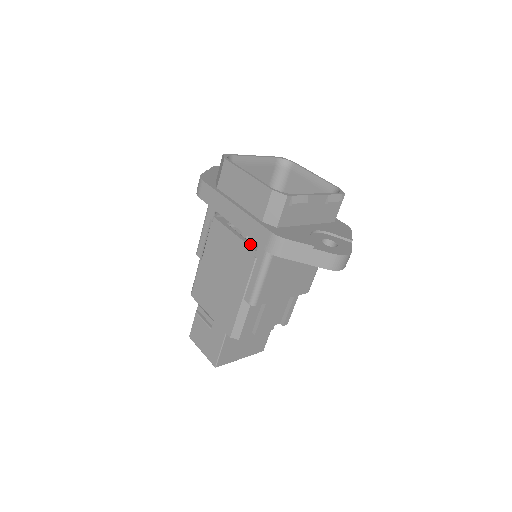
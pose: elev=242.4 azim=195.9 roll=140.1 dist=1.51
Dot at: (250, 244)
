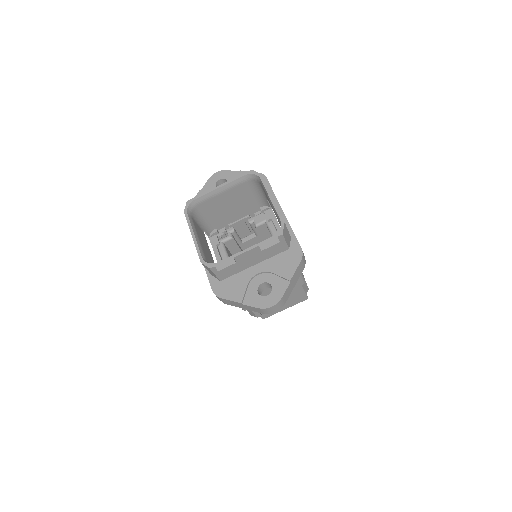
Dot at: occluded
